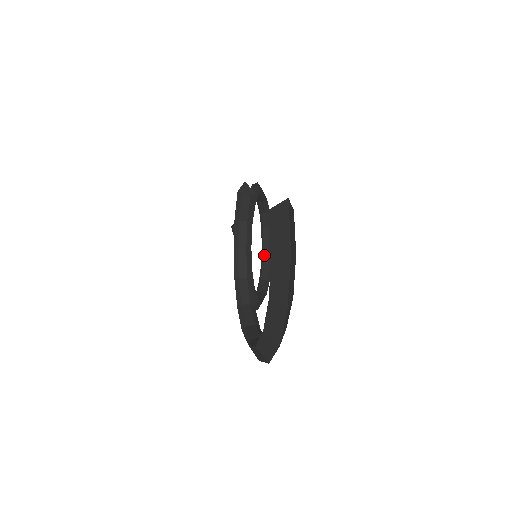
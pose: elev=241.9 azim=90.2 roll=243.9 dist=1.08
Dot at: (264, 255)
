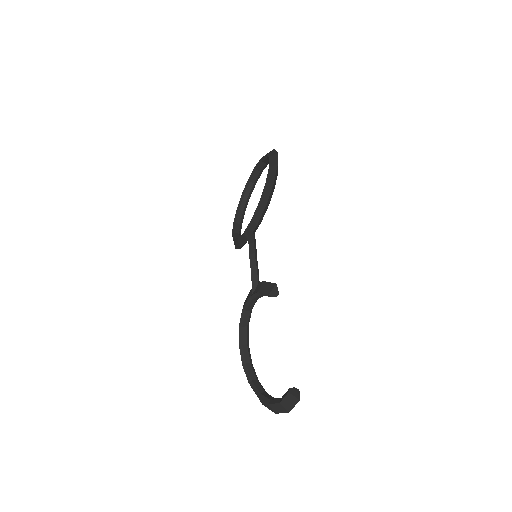
Dot at: (254, 176)
